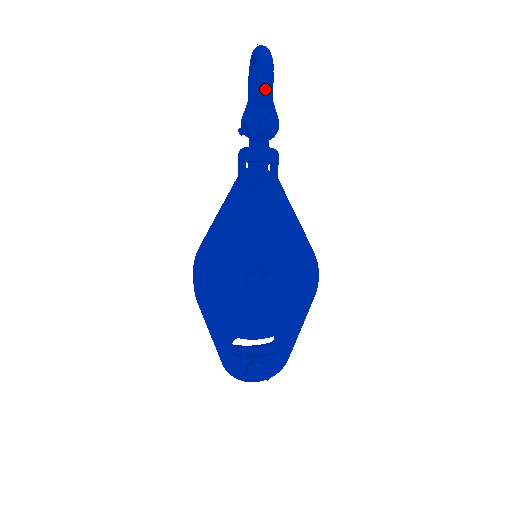
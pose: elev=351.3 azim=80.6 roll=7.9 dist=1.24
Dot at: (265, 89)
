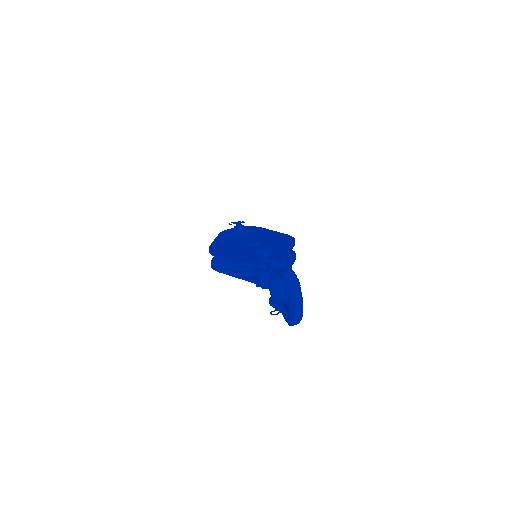
Dot at: occluded
